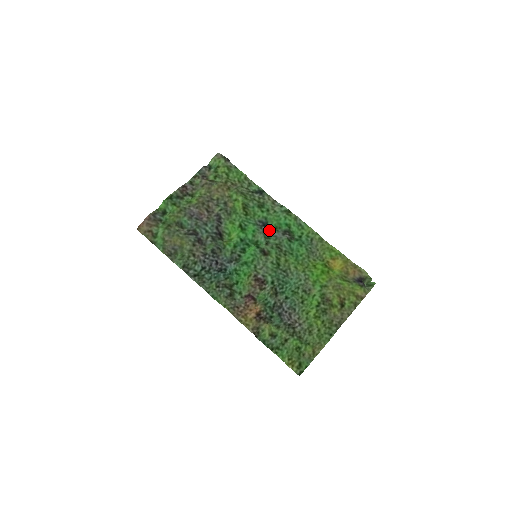
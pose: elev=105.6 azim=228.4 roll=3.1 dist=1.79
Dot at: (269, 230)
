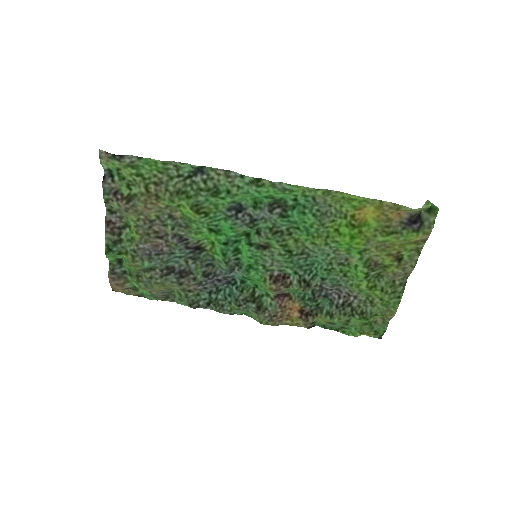
Dot at: (249, 213)
